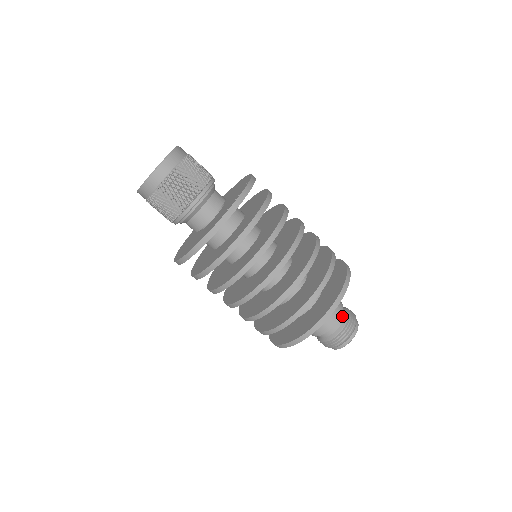
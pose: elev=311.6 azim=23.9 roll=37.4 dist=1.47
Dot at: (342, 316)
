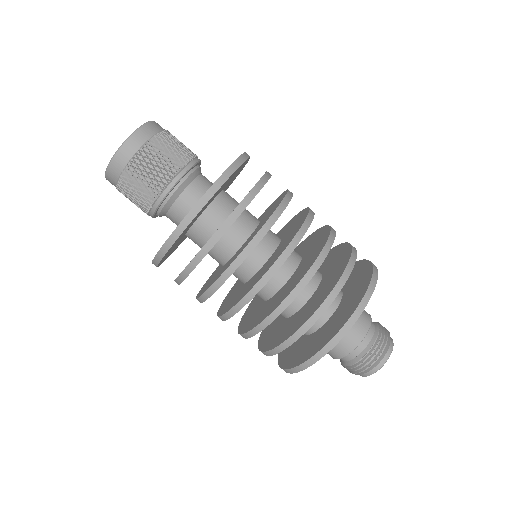
Dot at: (365, 340)
